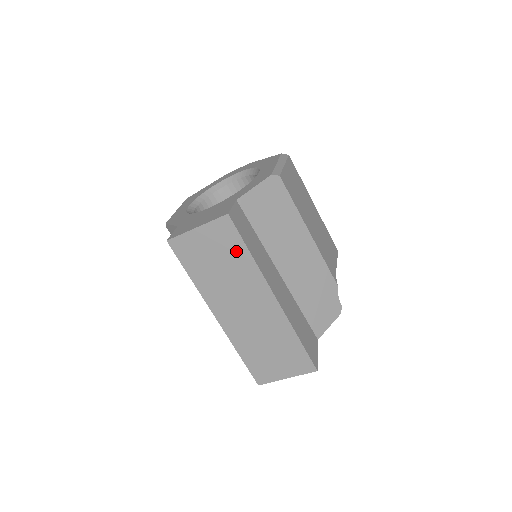
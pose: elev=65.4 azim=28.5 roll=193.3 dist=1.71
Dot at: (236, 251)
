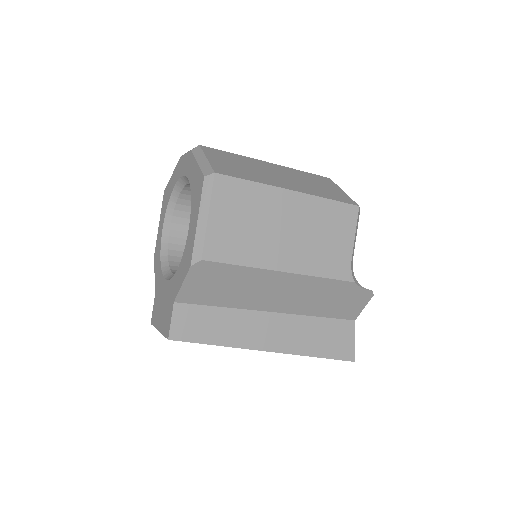
Dot at: occluded
